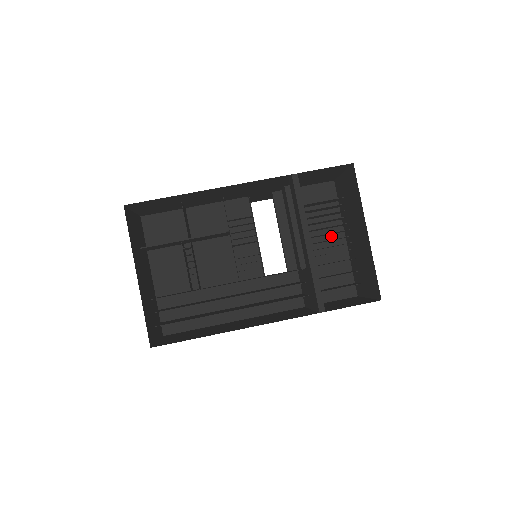
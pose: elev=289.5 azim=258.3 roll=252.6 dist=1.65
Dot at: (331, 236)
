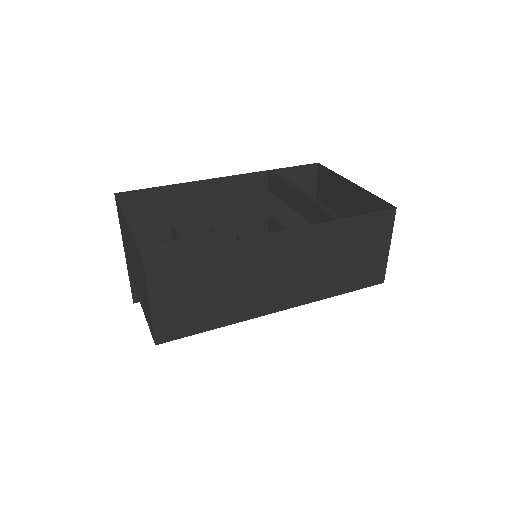
Dot at: occluded
